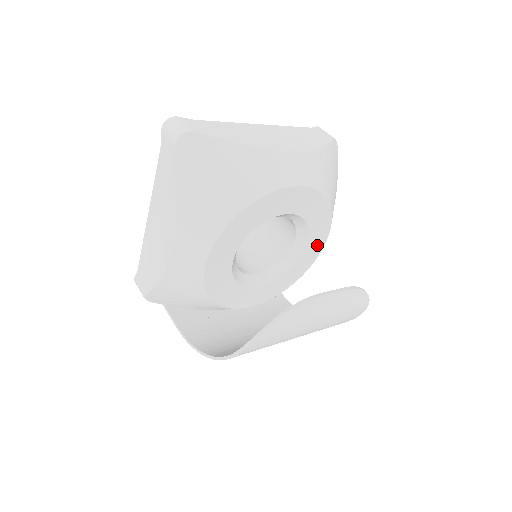
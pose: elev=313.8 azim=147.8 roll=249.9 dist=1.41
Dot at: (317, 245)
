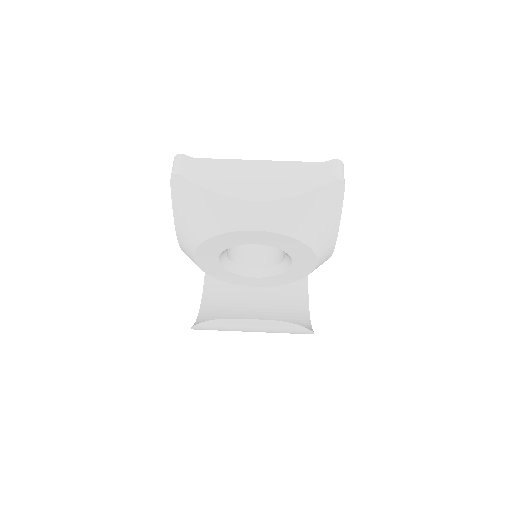
Dot at: (307, 264)
